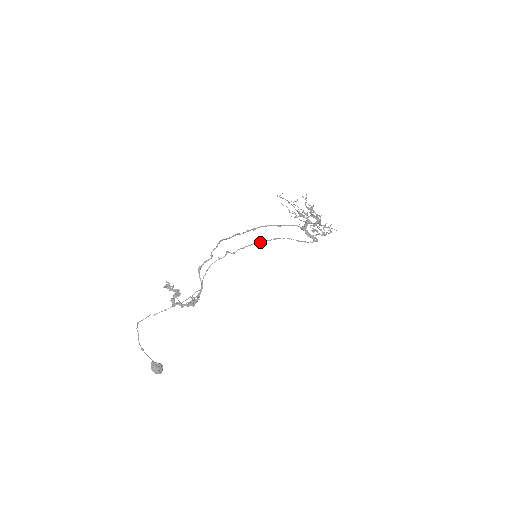
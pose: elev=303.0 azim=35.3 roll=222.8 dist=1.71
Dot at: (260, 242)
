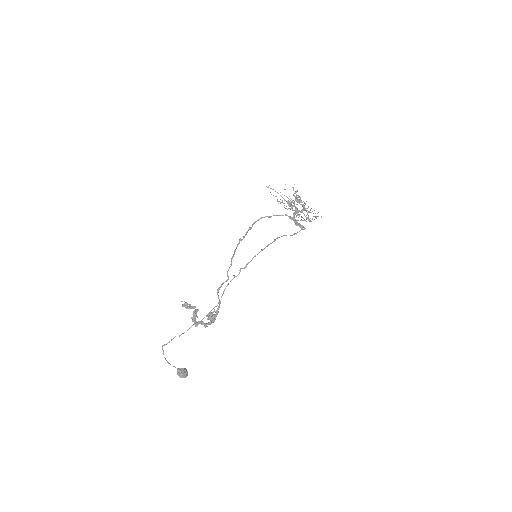
Dot at: (264, 248)
